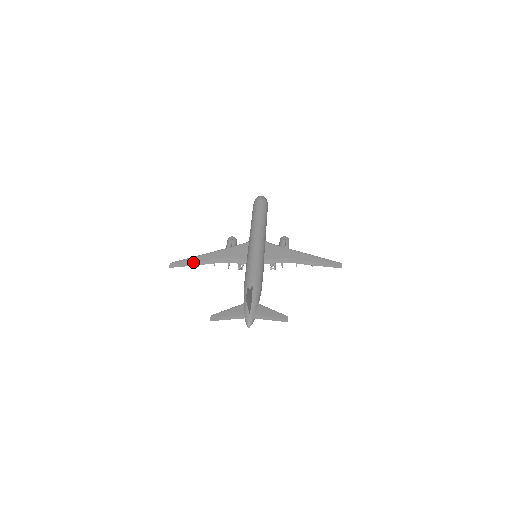
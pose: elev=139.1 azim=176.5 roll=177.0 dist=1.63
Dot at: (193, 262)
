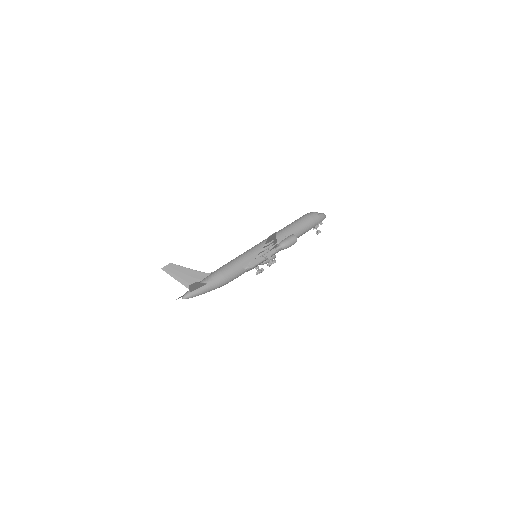
Dot at: occluded
